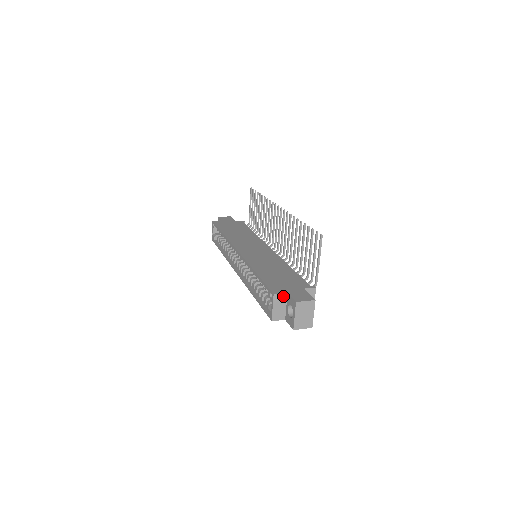
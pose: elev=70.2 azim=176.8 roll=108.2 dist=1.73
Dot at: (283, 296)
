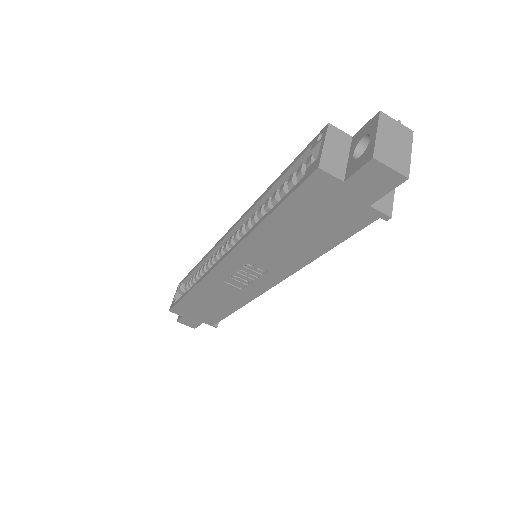
Dot at: (344, 138)
